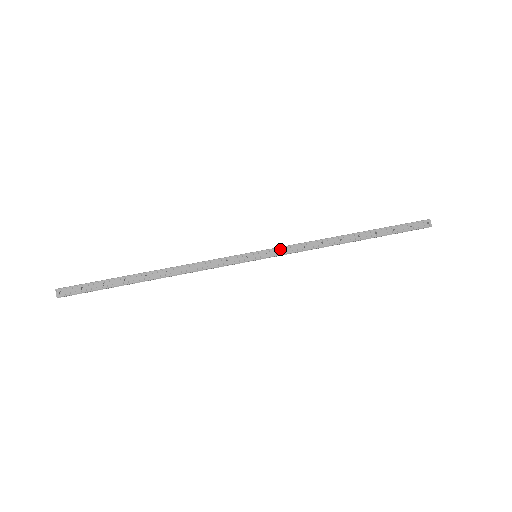
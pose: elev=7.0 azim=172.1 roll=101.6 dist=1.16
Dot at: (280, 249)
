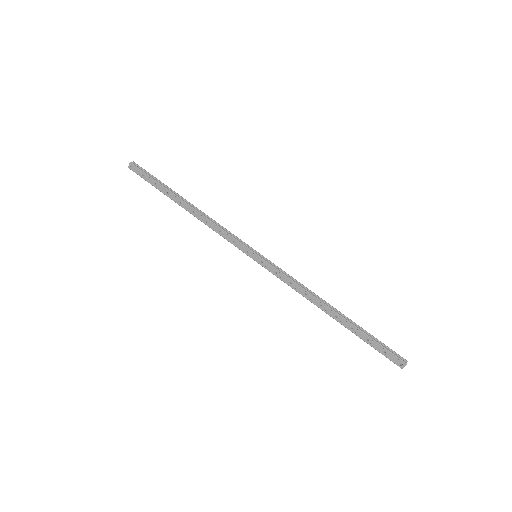
Dot at: (273, 269)
